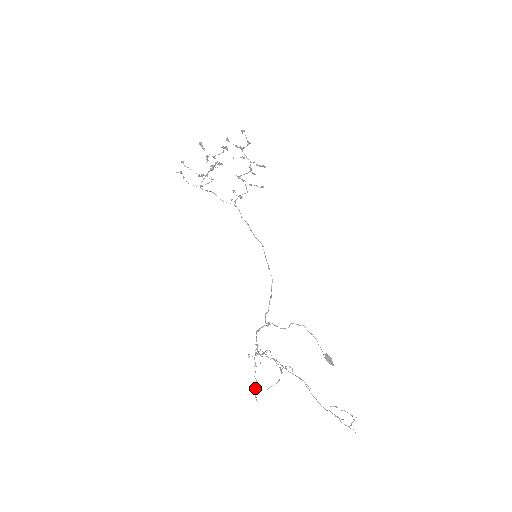
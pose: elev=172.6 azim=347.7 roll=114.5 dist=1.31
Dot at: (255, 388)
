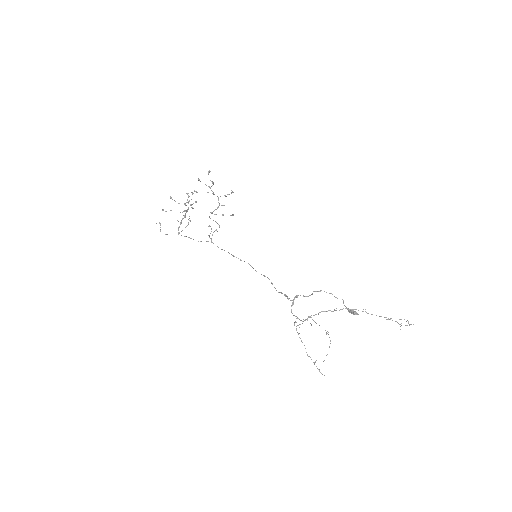
Dot at: (314, 364)
